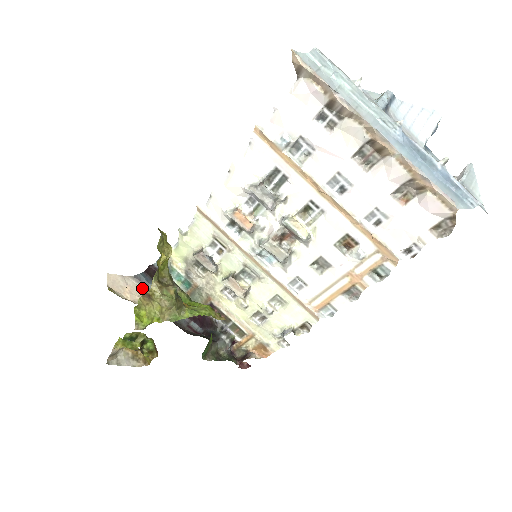
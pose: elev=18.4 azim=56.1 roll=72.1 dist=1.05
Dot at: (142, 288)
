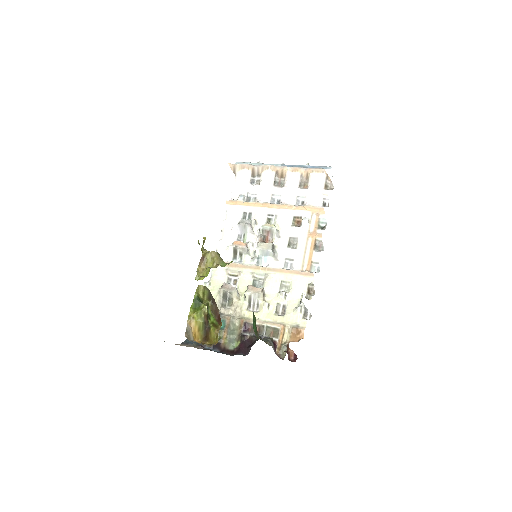
Dot at: occluded
